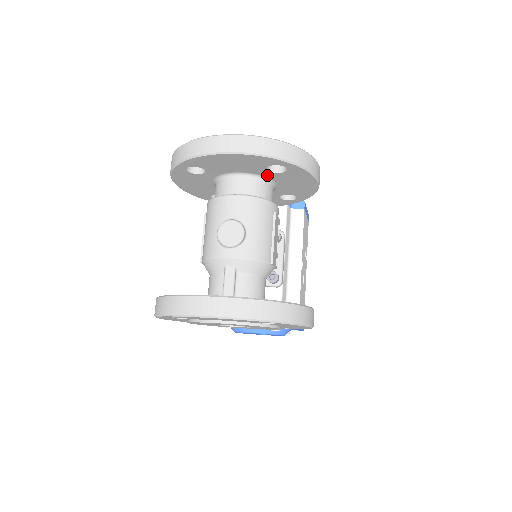
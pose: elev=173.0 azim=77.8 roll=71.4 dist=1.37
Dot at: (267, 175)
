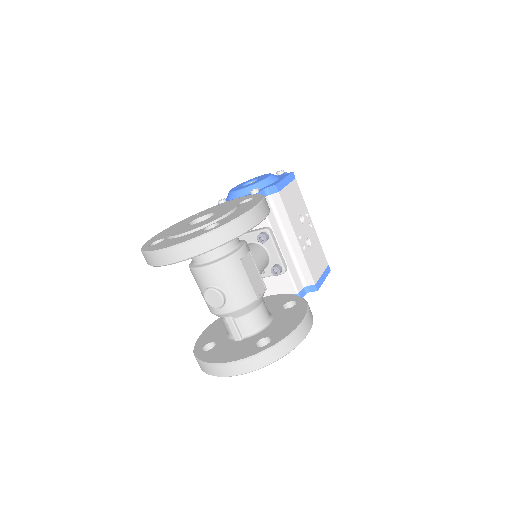
Dot at: occluded
